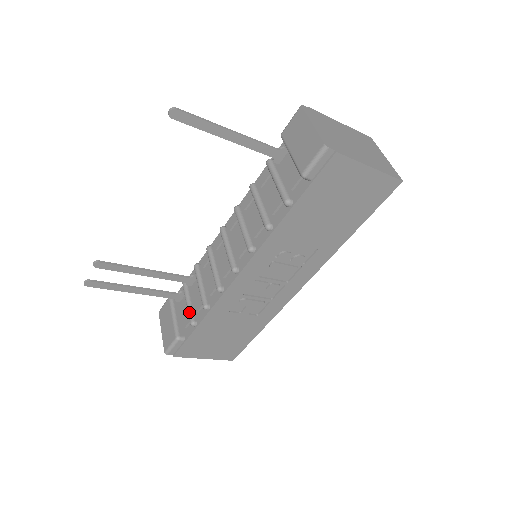
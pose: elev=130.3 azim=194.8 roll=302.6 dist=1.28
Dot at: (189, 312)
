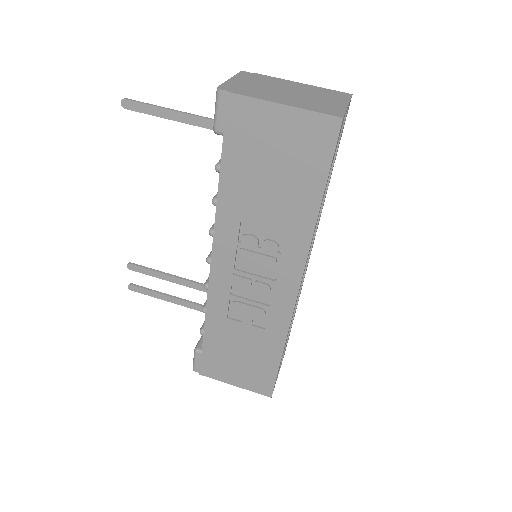
Dot at: (204, 321)
